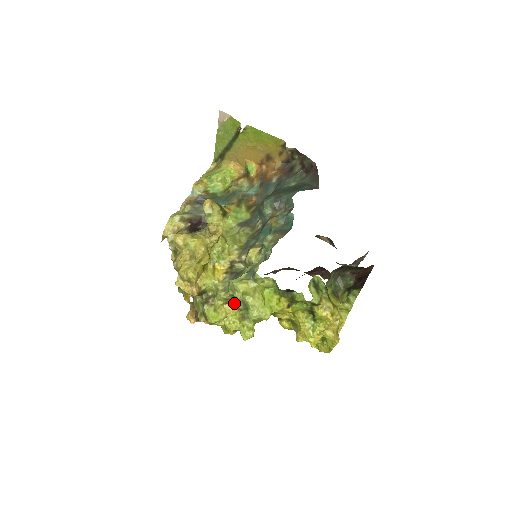
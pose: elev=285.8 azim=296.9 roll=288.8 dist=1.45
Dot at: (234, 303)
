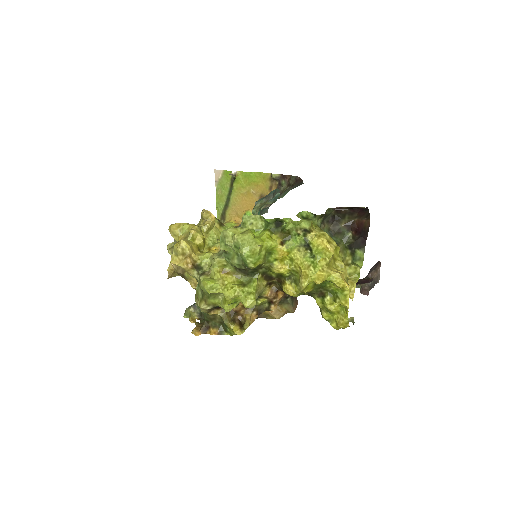
Dot at: (231, 271)
